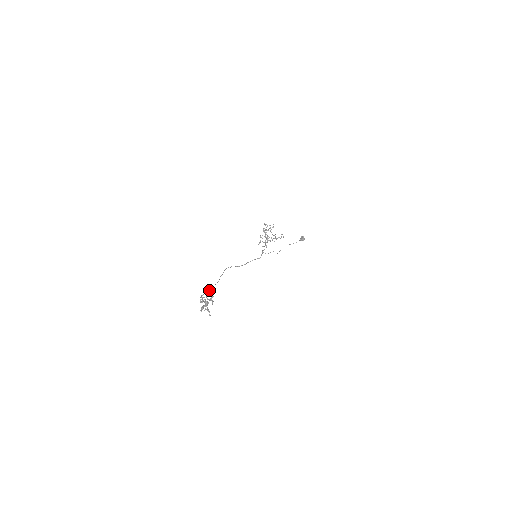
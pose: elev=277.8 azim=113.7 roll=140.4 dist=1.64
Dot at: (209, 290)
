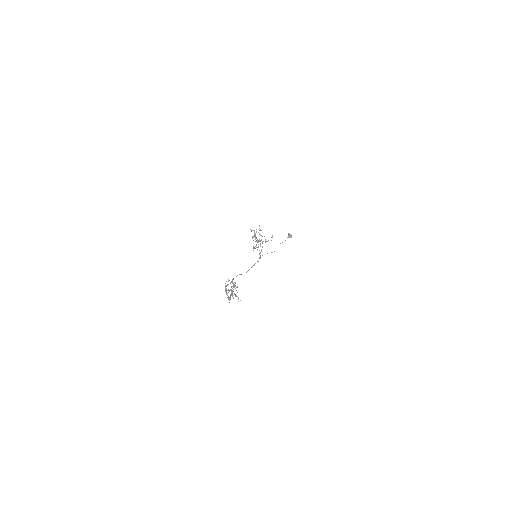
Dot at: occluded
